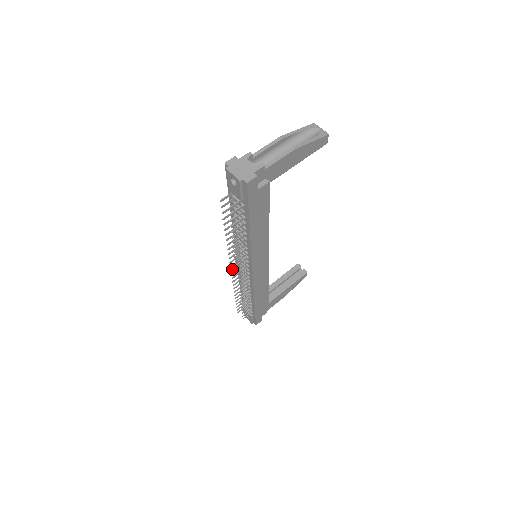
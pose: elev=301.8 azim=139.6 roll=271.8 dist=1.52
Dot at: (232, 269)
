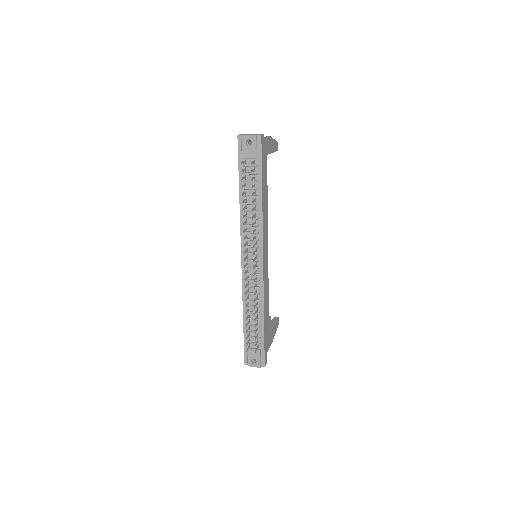
Dot at: (244, 265)
